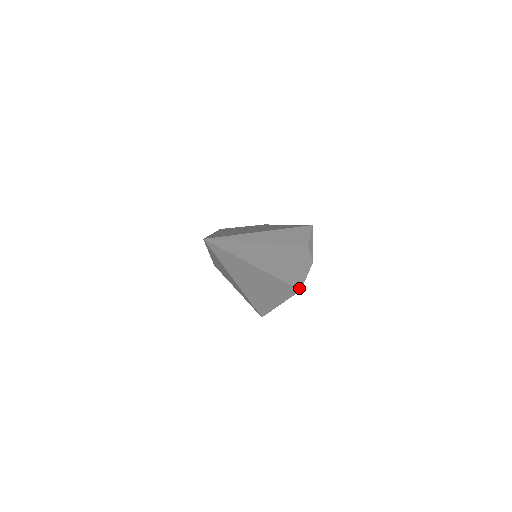
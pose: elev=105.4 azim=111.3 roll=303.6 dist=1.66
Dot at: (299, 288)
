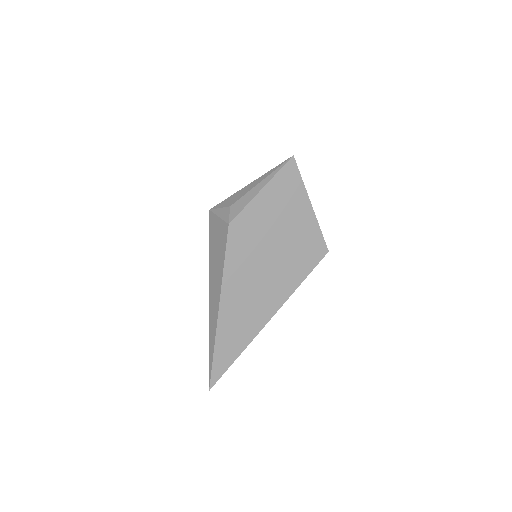
Dot at: occluded
